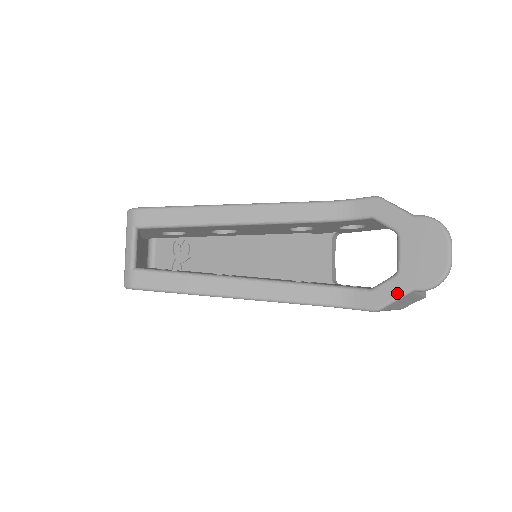
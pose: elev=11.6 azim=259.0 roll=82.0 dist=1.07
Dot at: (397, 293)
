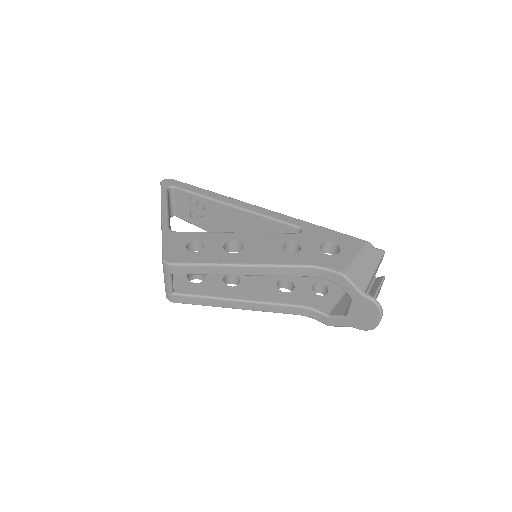
Dot at: (343, 325)
